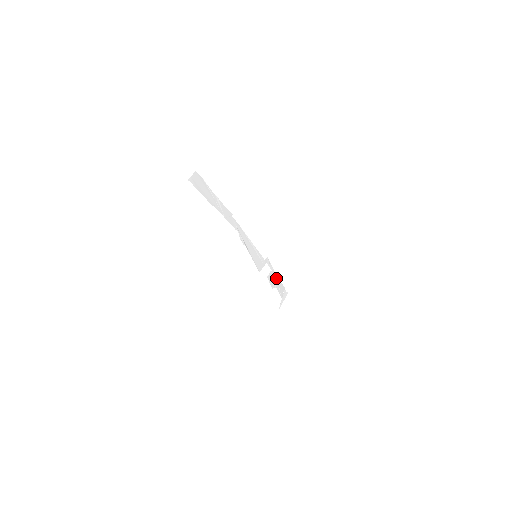
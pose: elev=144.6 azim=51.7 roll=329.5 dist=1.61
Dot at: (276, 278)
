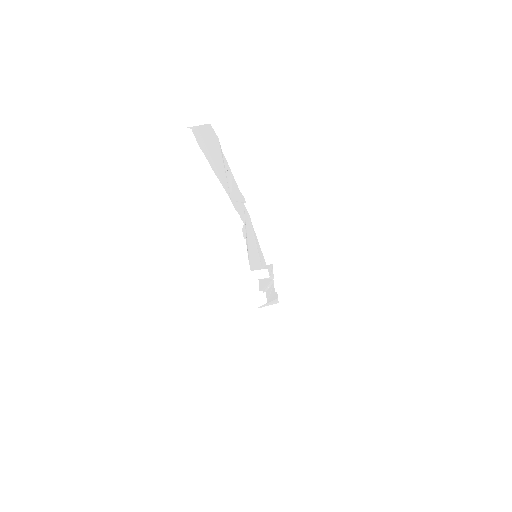
Dot at: (272, 285)
